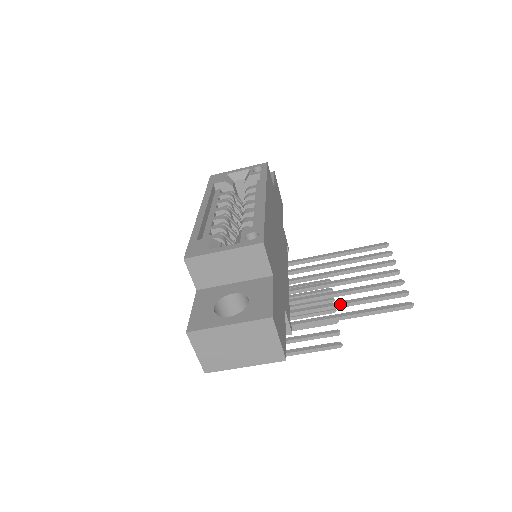
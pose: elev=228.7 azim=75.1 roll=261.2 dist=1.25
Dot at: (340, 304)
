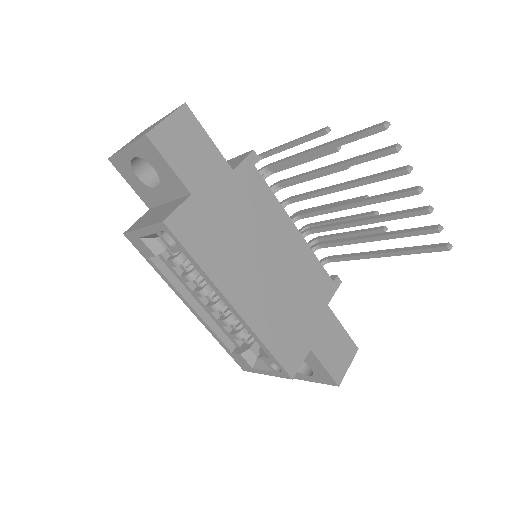
Dot at: occluded
